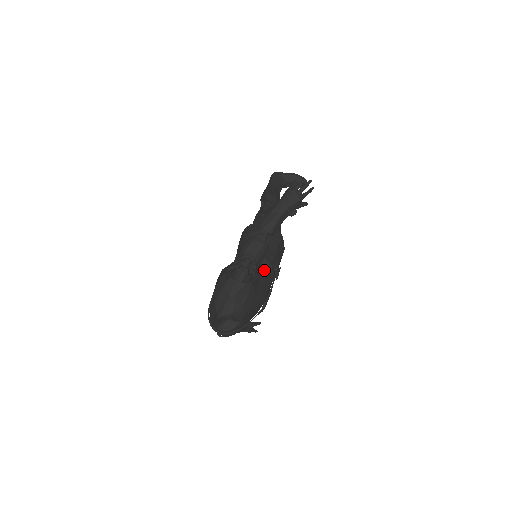
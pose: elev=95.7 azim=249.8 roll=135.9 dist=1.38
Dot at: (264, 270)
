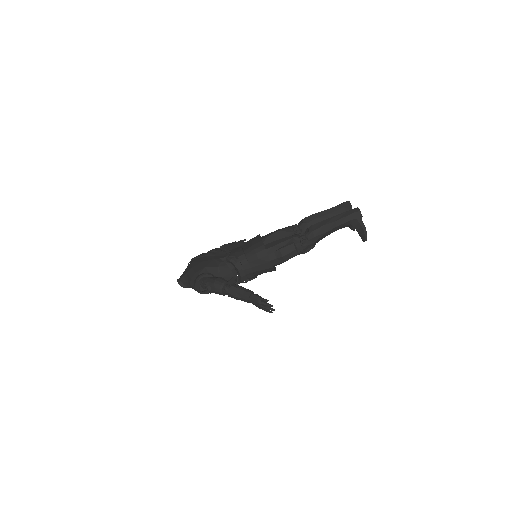
Dot at: (231, 282)
